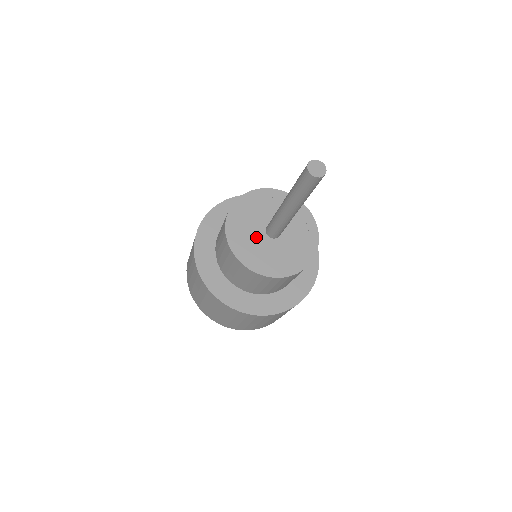
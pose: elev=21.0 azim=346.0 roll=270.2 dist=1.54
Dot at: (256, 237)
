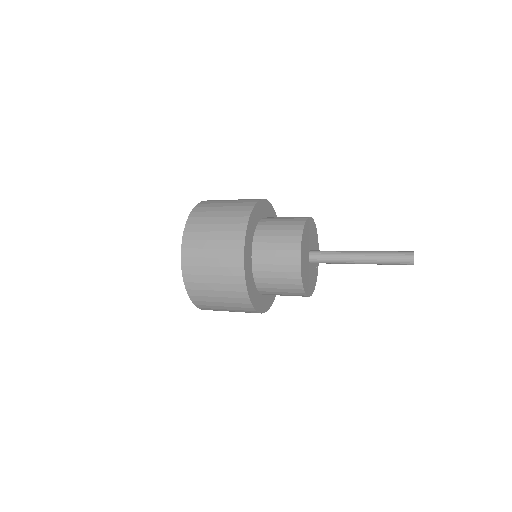
Dot at: (307, 253)
